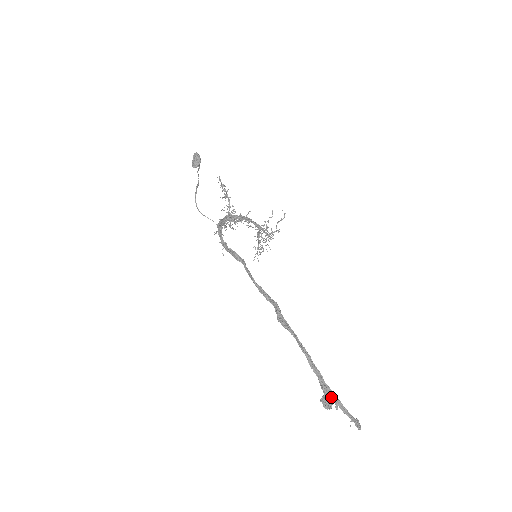
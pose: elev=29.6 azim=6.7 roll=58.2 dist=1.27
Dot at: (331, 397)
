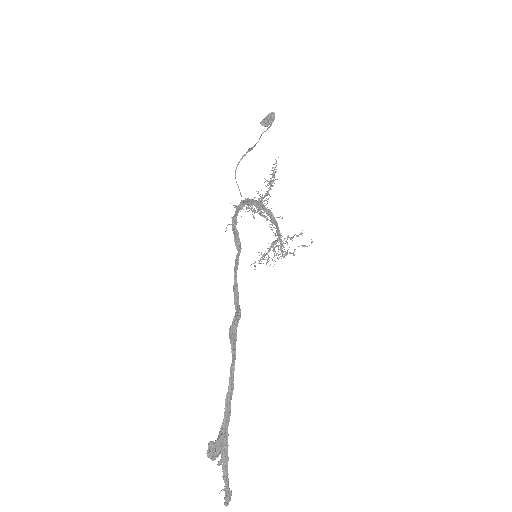
Dot at: (222, 448)
